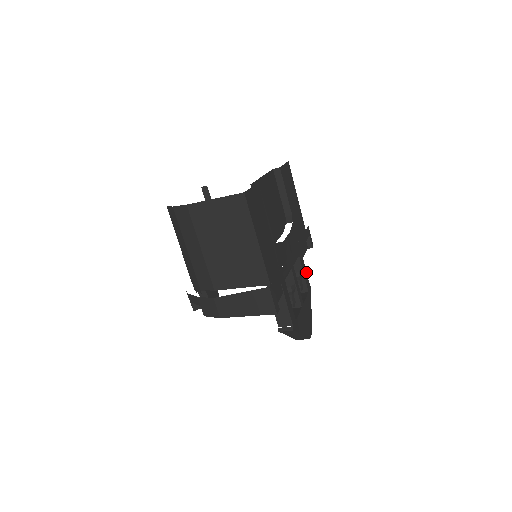
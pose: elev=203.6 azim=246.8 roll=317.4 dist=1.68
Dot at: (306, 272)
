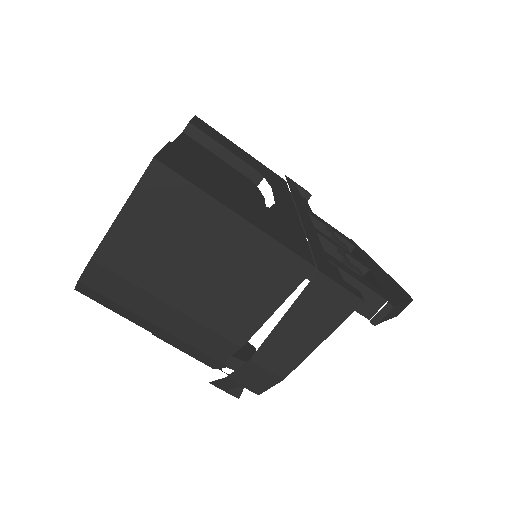
Dot at: (331, 226)
